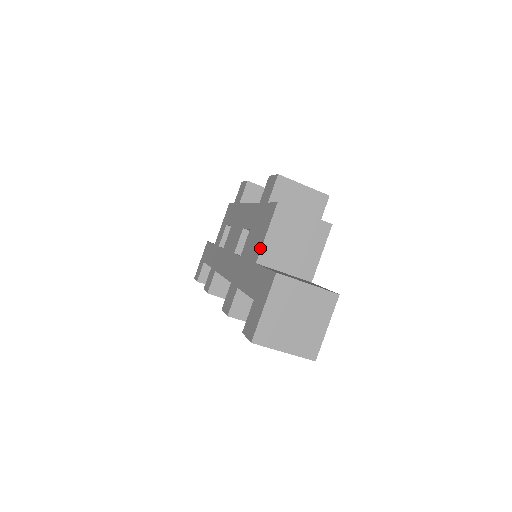
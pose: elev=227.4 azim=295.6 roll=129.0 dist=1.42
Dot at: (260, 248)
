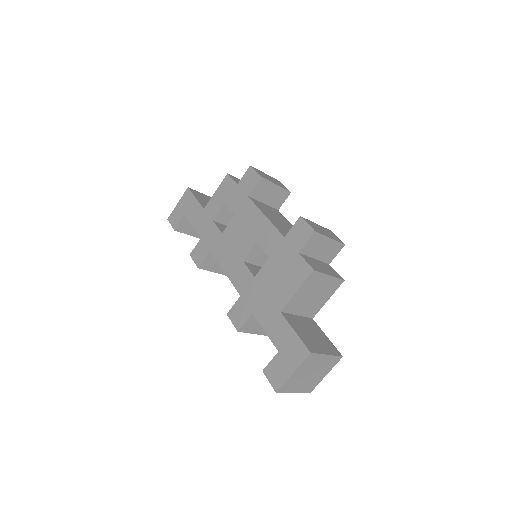
Dot at: (287, 301)
